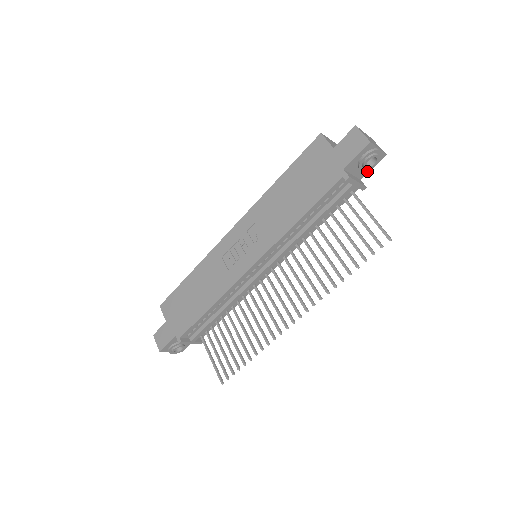
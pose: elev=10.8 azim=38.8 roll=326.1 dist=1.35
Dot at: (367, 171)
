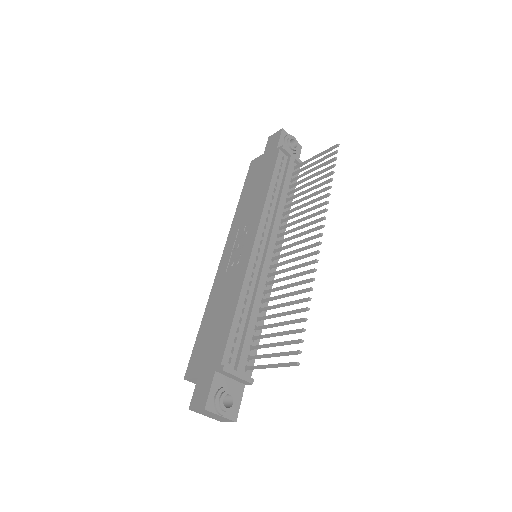
Dot at: occluded
